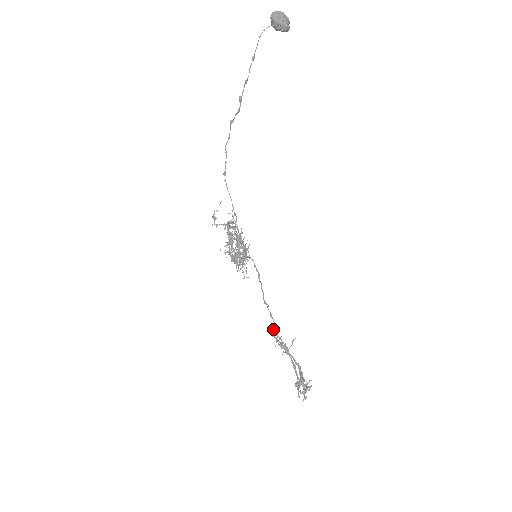
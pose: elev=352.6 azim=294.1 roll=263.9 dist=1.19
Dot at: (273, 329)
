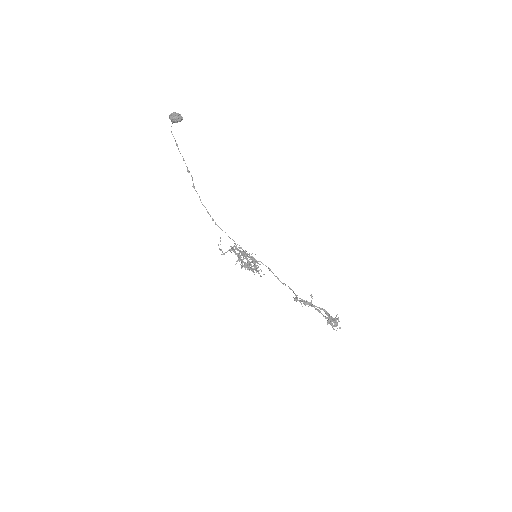
Dot at: (295, 297)
